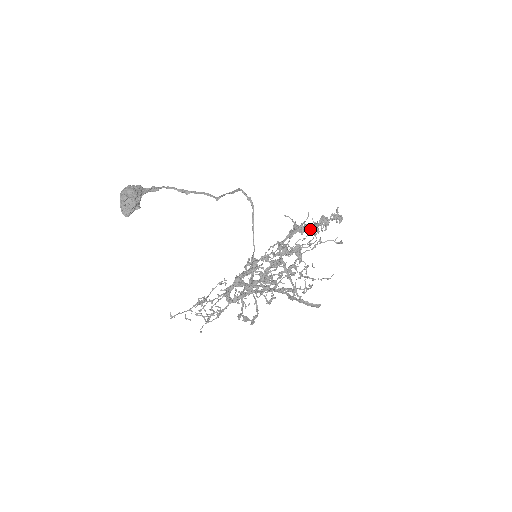
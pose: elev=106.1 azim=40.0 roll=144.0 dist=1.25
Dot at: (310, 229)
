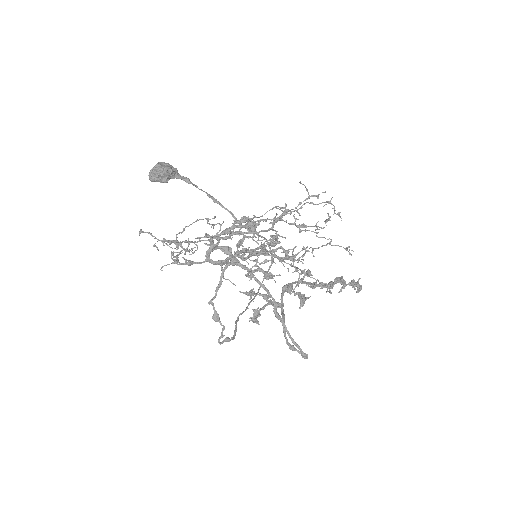
Dot at: (323, 286)
